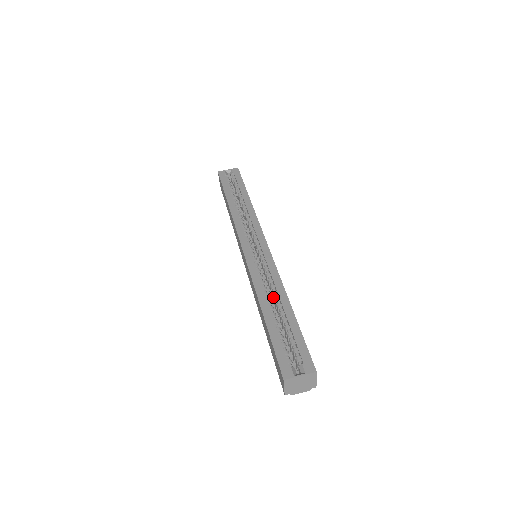
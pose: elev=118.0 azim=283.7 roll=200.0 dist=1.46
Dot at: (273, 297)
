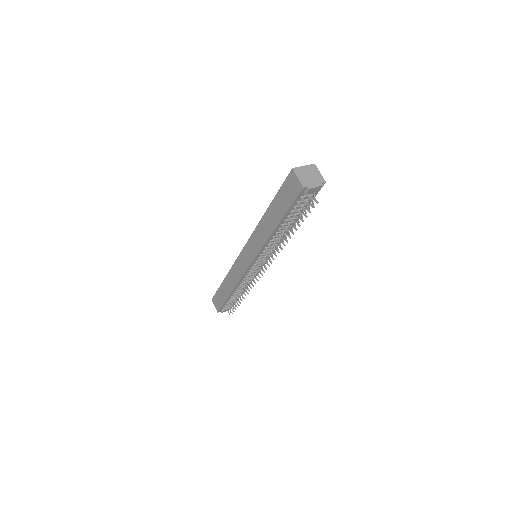
Dot at: occluded
